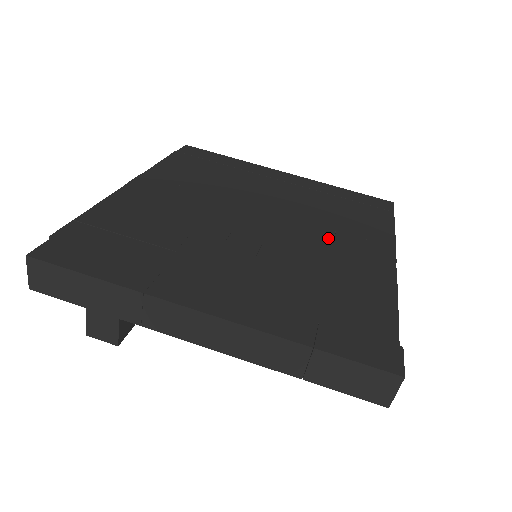
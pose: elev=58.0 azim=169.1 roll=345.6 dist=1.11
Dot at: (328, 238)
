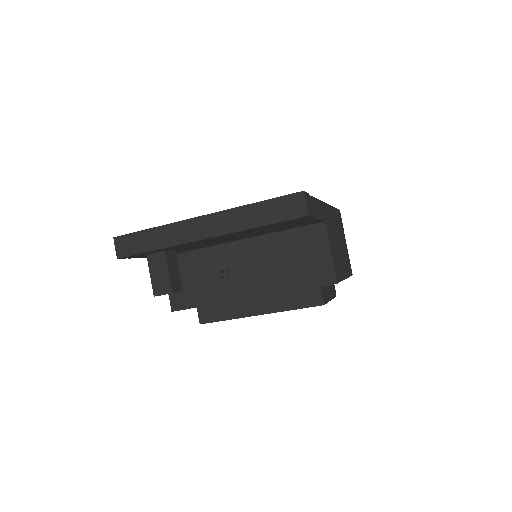
Dot at: occluded
